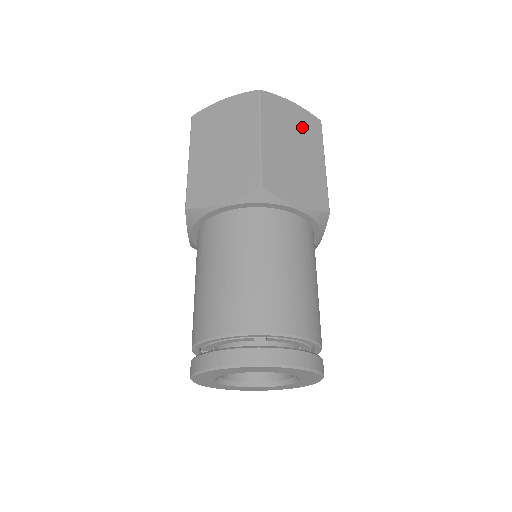
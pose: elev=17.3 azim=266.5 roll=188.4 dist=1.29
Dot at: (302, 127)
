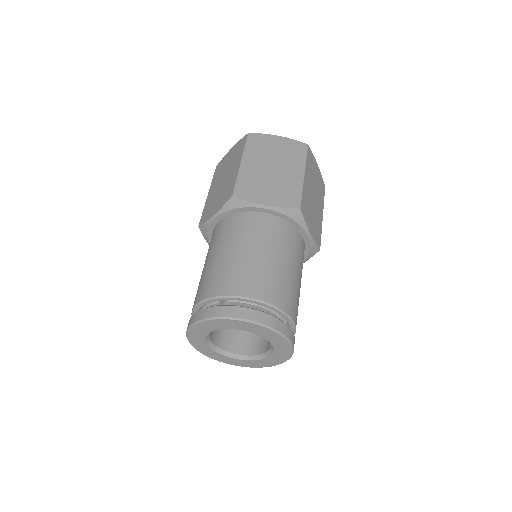
Dot at: (285, 152)
